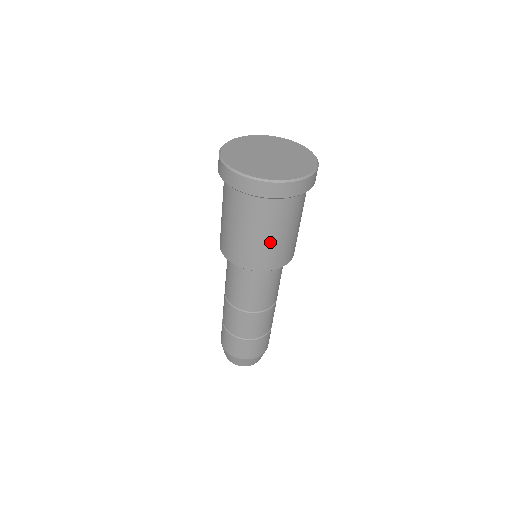
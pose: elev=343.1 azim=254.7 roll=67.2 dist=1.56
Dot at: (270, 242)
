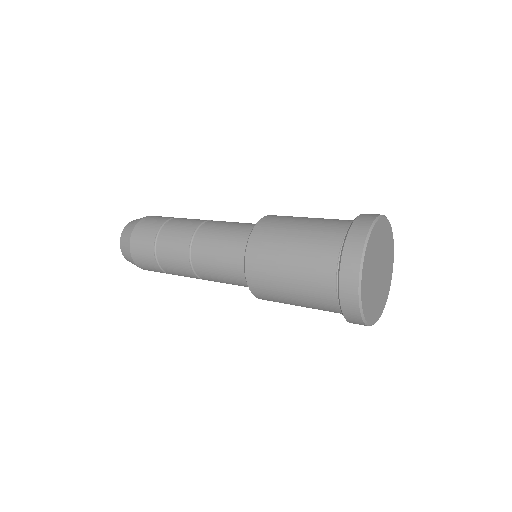
Dot at: occluded
